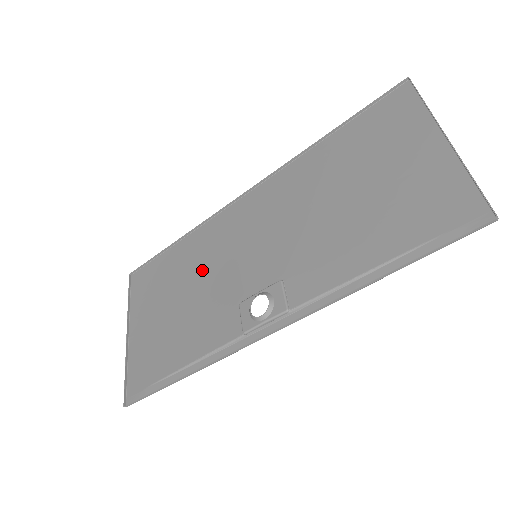
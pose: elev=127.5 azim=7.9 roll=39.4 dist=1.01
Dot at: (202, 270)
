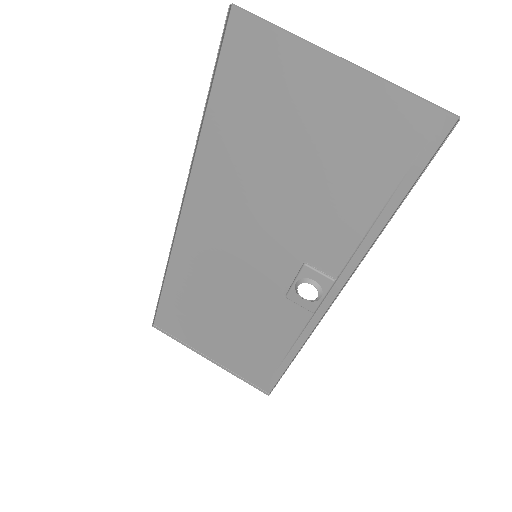
Dot at: (218, 290)
